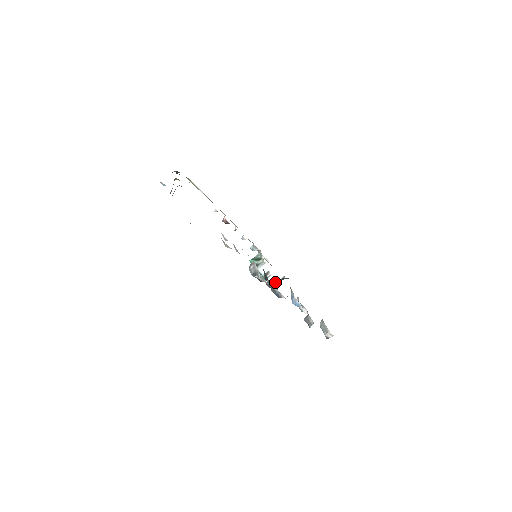
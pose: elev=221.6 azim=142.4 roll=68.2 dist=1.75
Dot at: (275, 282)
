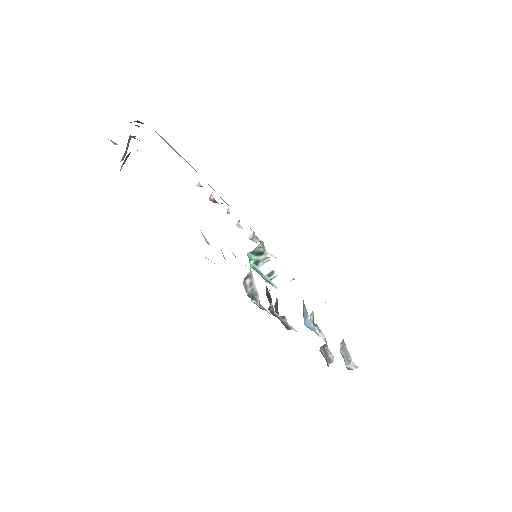
Dot at: (281, 285)
